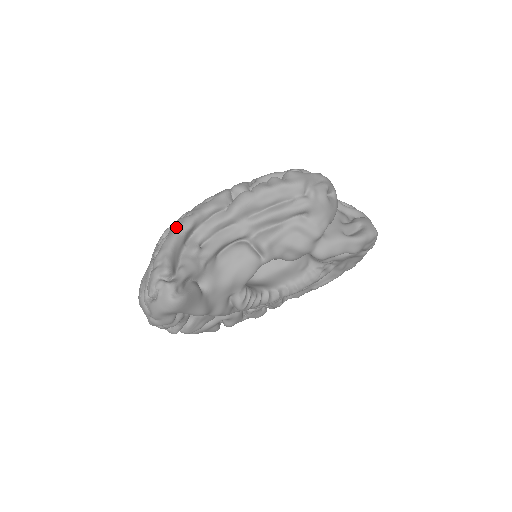
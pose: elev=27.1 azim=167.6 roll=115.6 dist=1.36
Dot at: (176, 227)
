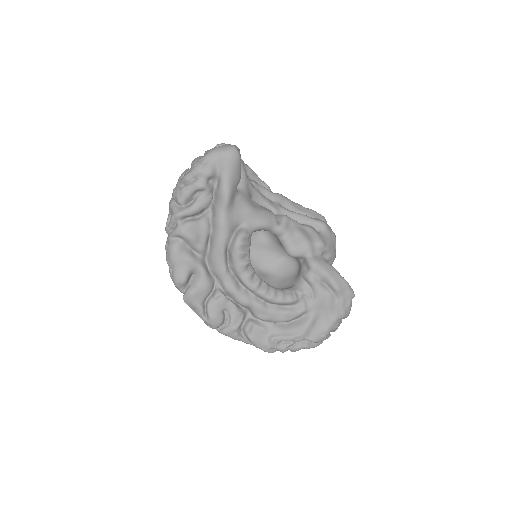
Dot at: occluded
